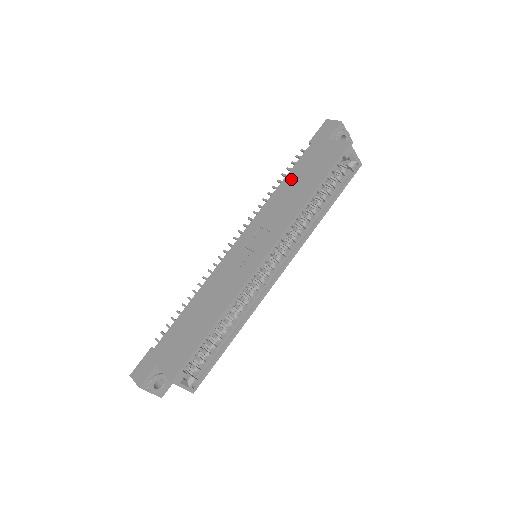
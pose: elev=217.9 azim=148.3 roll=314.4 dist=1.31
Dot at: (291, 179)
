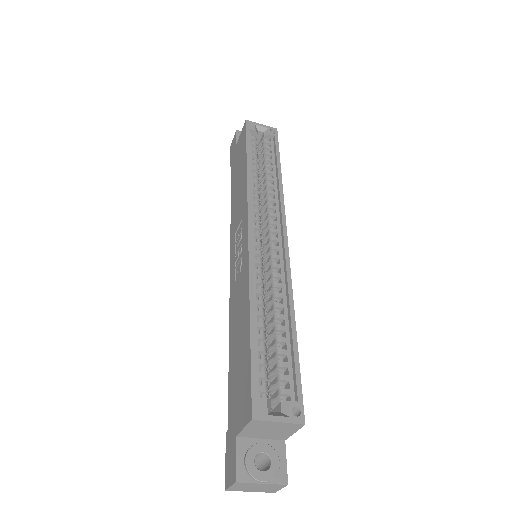
Dot at: (233, 188)
